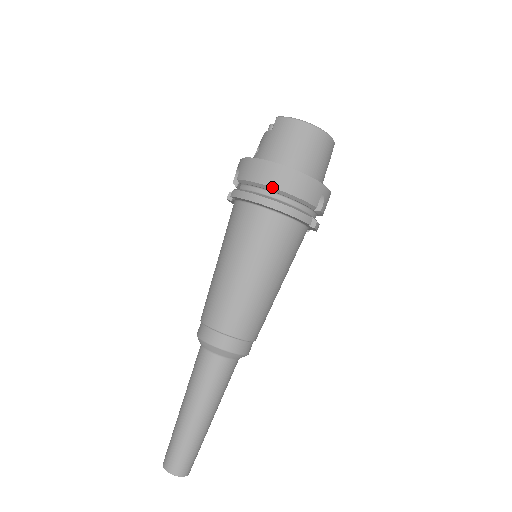
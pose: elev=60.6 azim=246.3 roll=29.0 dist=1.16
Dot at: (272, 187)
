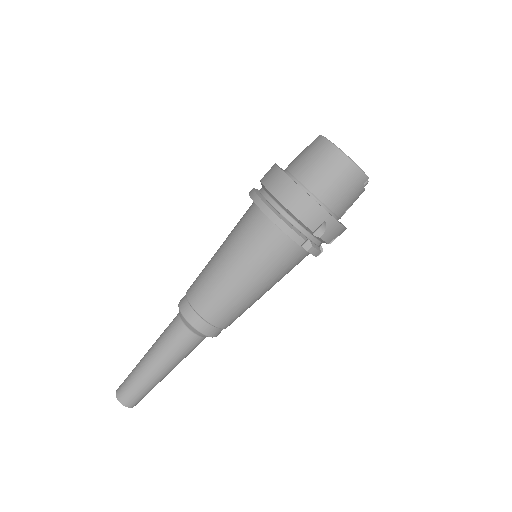
Dot at: (275, 197)
